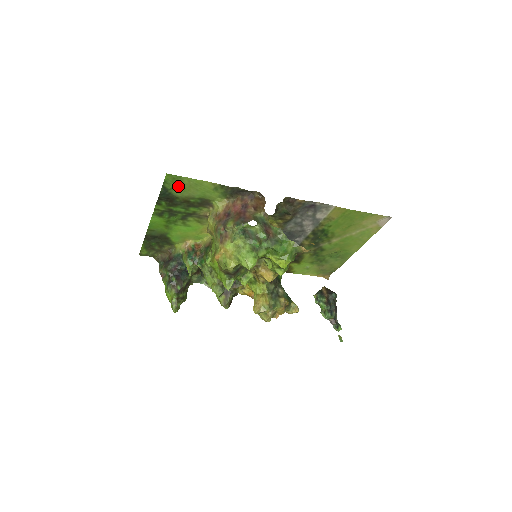
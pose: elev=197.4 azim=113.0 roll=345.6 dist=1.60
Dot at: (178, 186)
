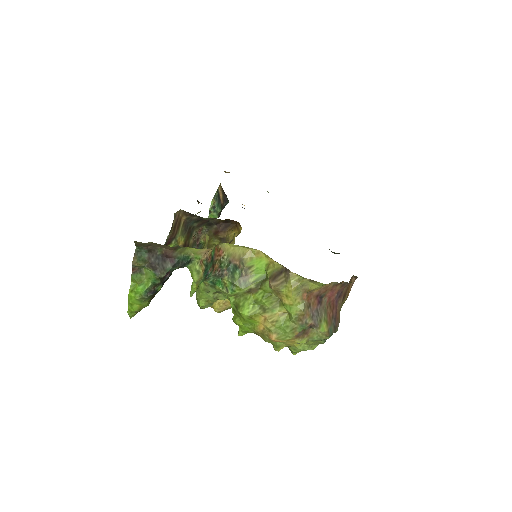
Dot at: occluded
